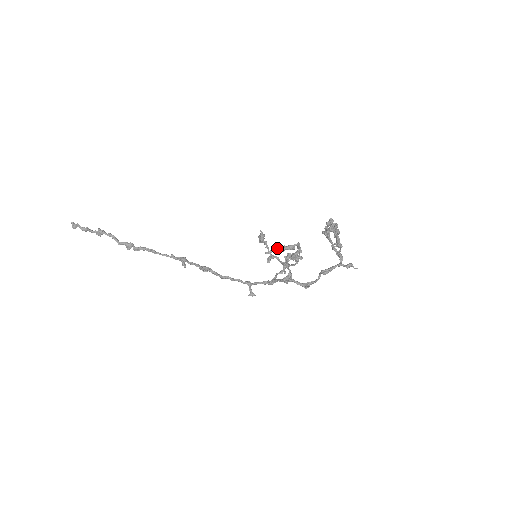
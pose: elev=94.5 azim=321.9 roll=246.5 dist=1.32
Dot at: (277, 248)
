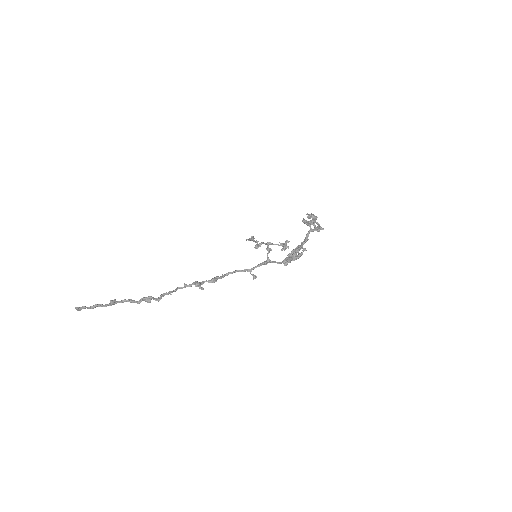
Dot at: (292, 259)
